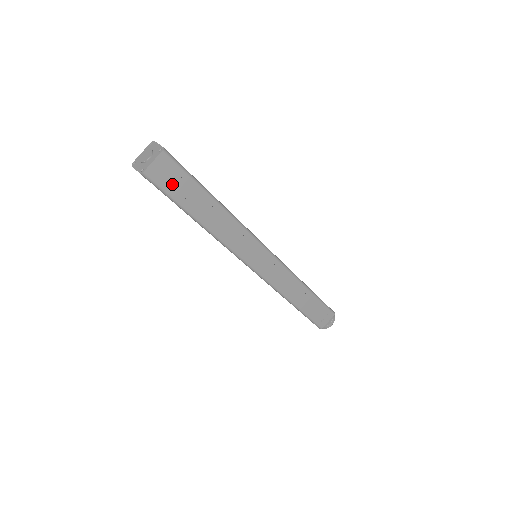
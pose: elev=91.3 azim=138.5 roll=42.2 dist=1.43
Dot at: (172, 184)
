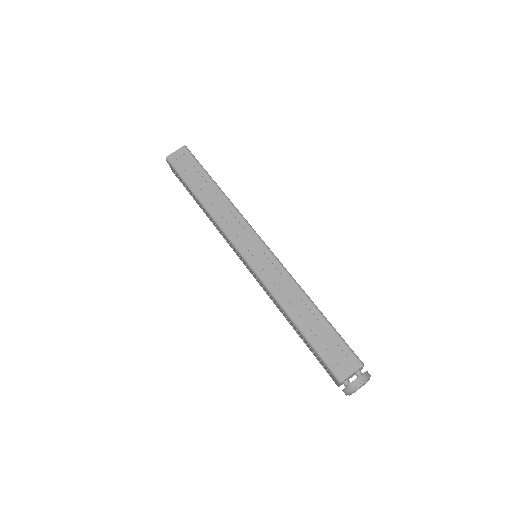
Dot at: (184, 167)
